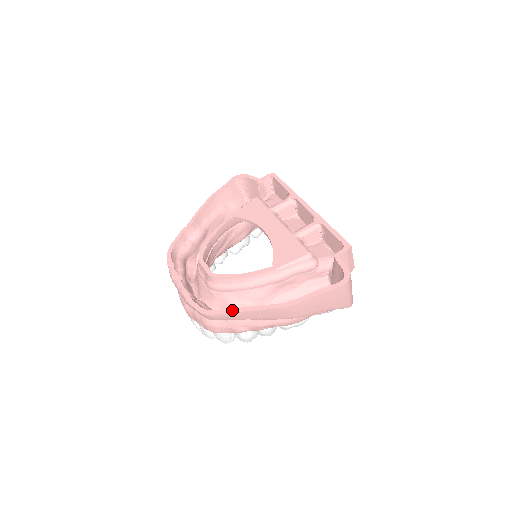
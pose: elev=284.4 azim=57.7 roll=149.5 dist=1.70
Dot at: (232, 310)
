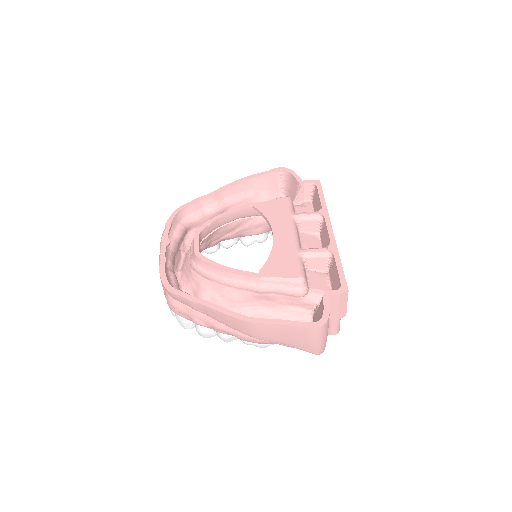
Dot at: (192, 297)
